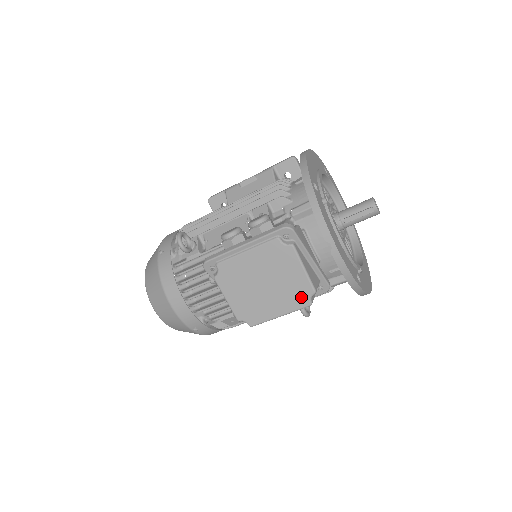
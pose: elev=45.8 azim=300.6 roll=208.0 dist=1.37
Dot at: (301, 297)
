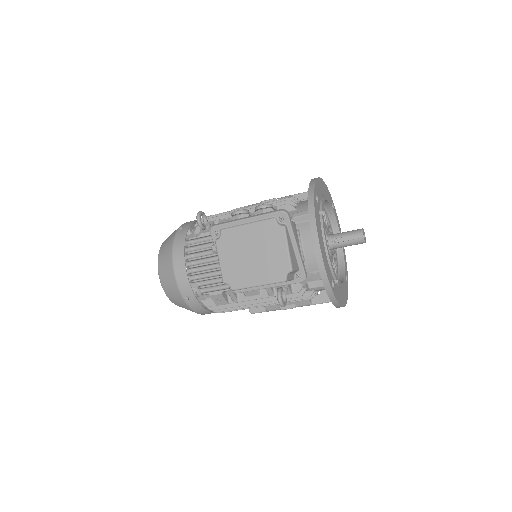
Dot at: (279, 272)
